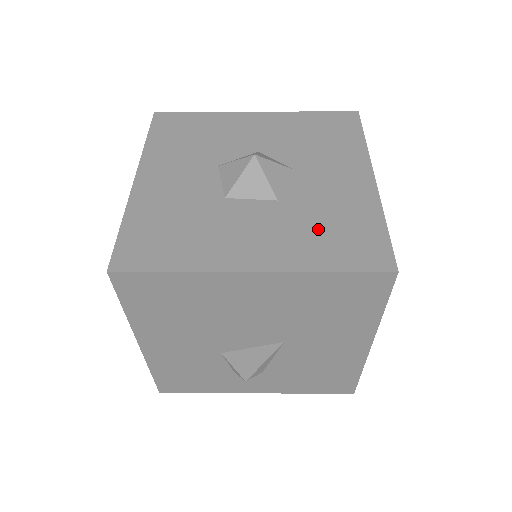
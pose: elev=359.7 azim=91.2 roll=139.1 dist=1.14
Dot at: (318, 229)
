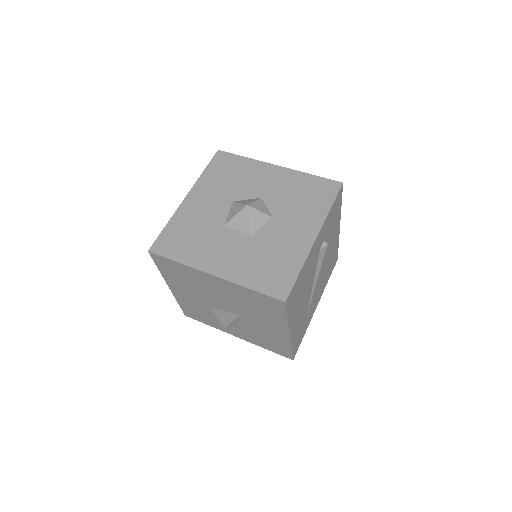
Dot at: (261, 262)
